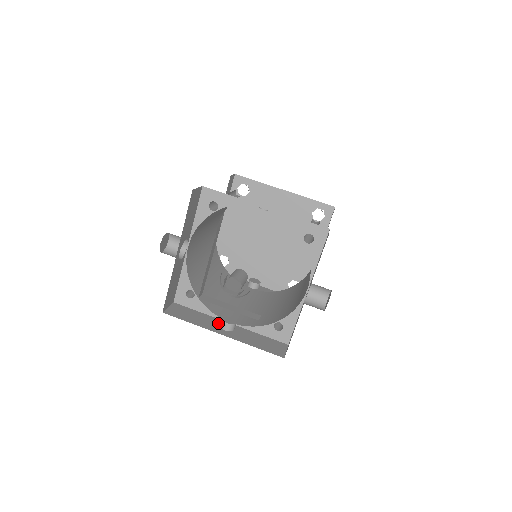
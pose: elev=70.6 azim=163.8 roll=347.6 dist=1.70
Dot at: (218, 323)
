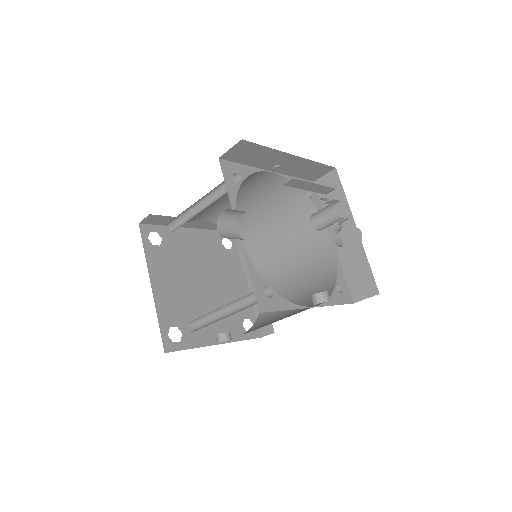
Dot at: occluded
